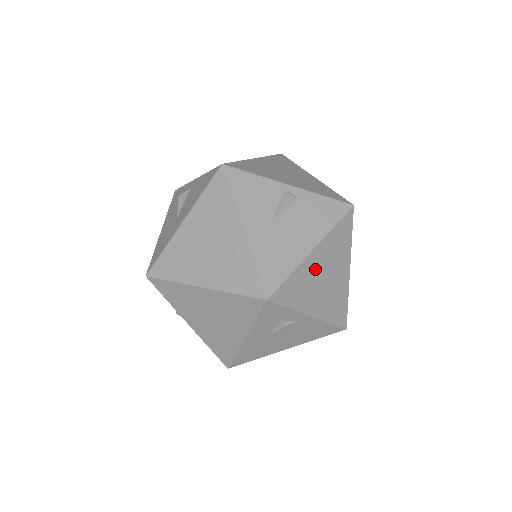
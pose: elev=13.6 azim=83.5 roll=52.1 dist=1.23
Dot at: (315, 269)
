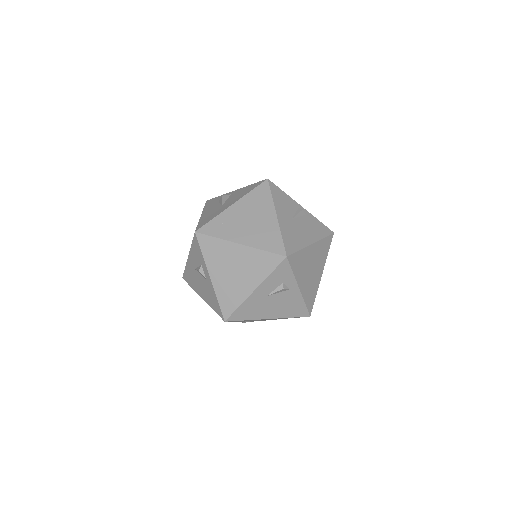
Dot at: (309, 258)
